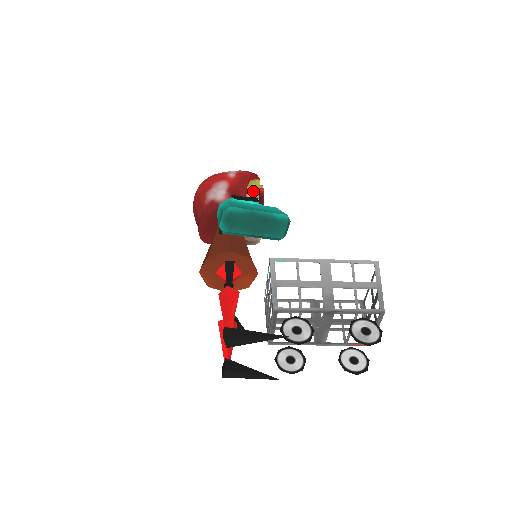
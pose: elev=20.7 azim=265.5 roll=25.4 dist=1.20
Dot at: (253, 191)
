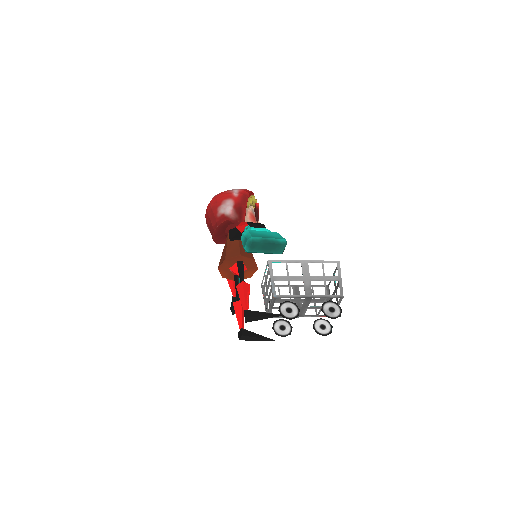
Dot at: (250, 205)
